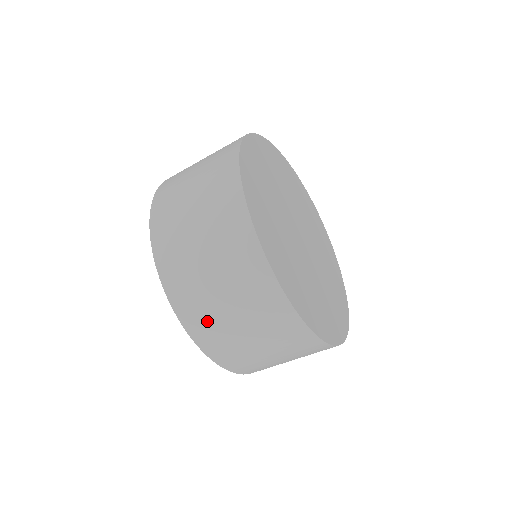
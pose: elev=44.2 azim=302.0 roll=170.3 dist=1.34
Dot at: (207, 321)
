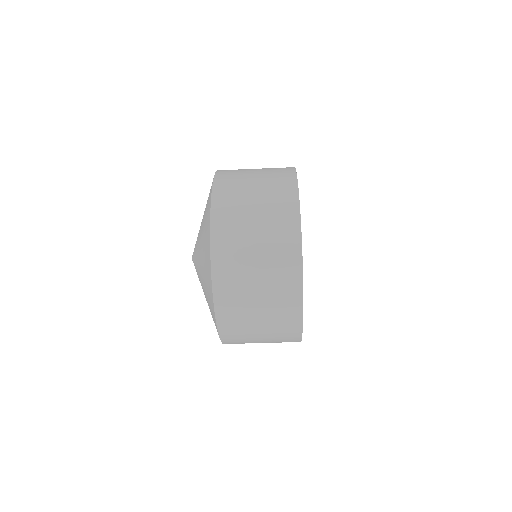
Dot at: (237, 324)
